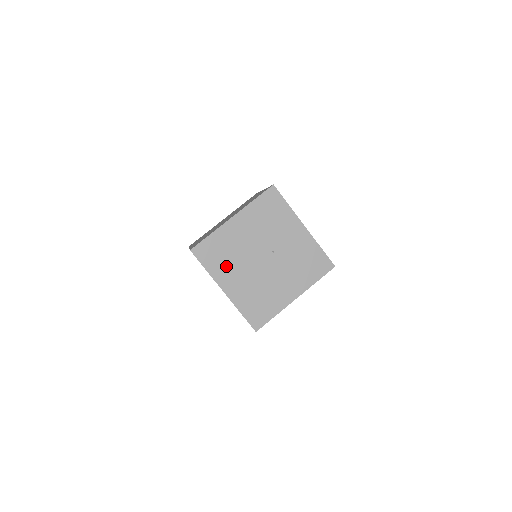
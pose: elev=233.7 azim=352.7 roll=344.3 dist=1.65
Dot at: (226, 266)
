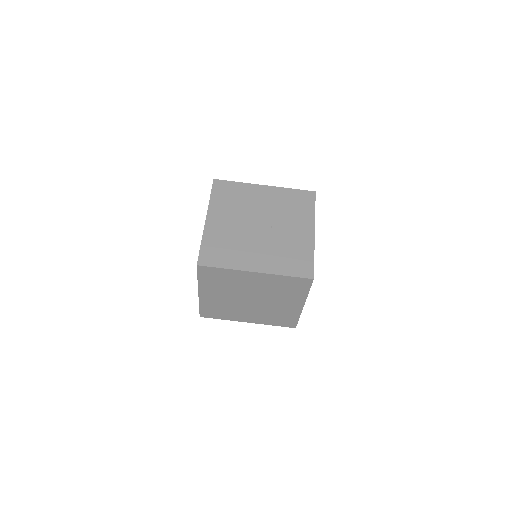
Dot at: (227, 207)
